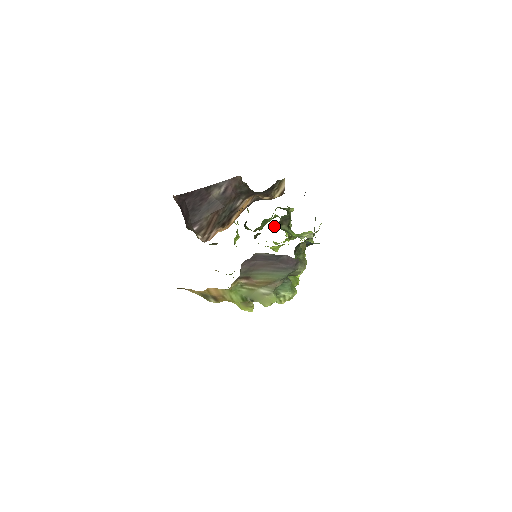
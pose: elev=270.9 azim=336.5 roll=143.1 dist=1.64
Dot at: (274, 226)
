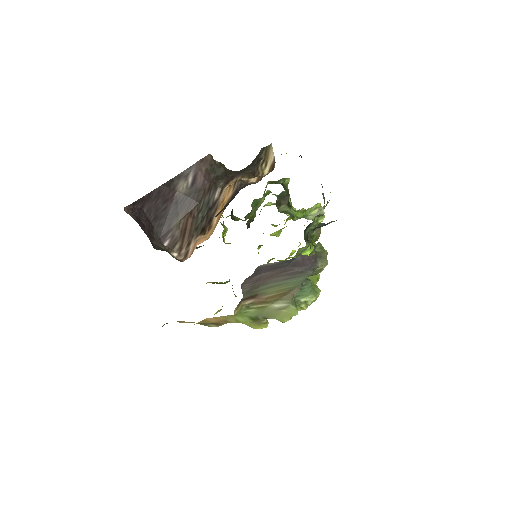
Dot at: (268, 204)
